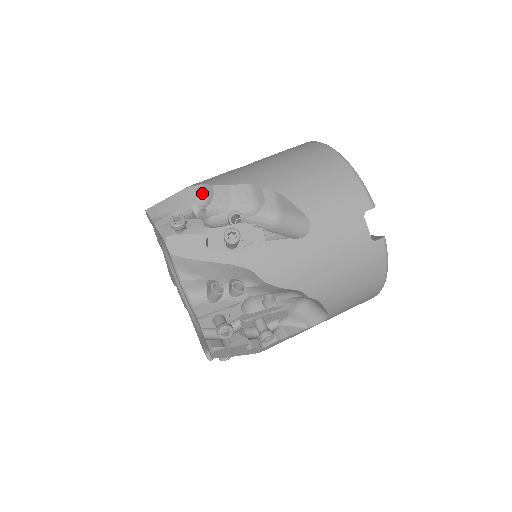
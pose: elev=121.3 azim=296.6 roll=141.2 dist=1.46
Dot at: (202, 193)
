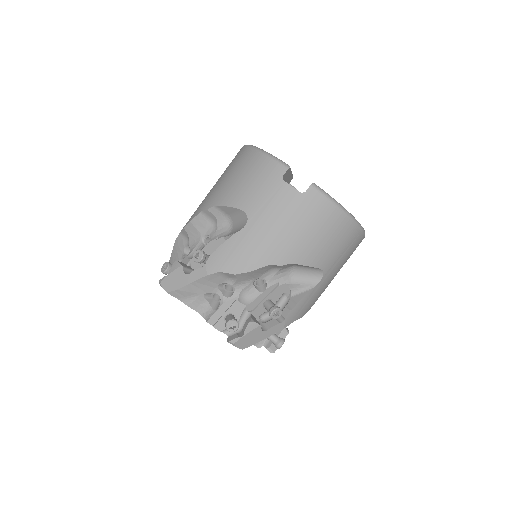
Dot at: (184, 237)
